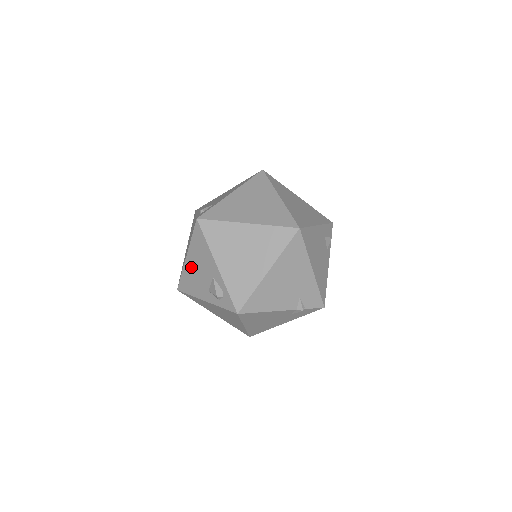
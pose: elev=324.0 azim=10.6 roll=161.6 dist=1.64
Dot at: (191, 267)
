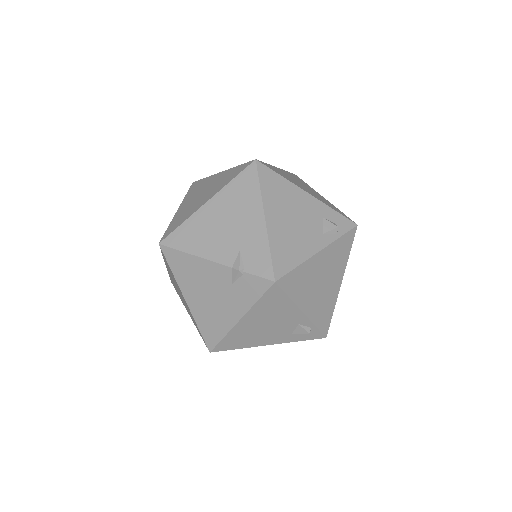
Dot at: occluded
